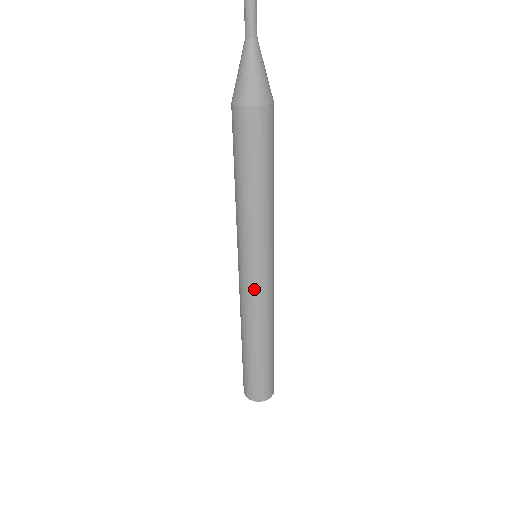
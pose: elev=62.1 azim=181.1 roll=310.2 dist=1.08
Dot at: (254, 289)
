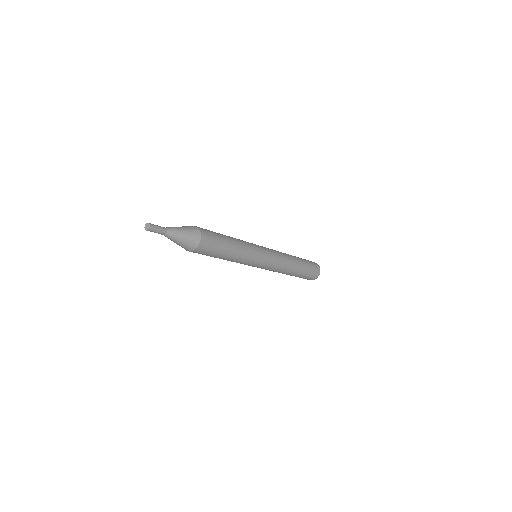
Dot at: (271, 266)
